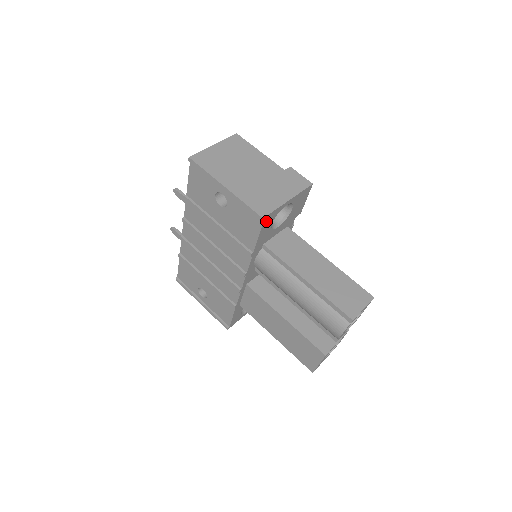
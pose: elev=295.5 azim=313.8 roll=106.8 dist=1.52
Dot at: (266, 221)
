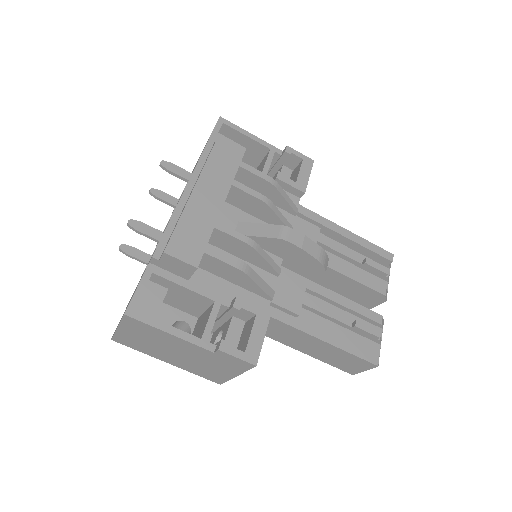
Dot at: occluded
